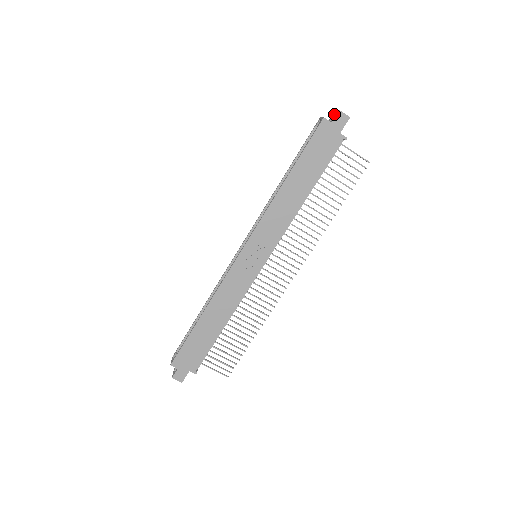
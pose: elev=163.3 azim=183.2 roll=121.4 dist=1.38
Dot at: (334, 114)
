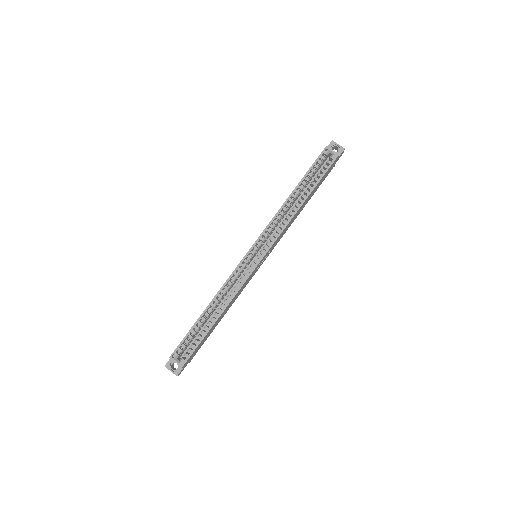
Dot at: (334, 145)
